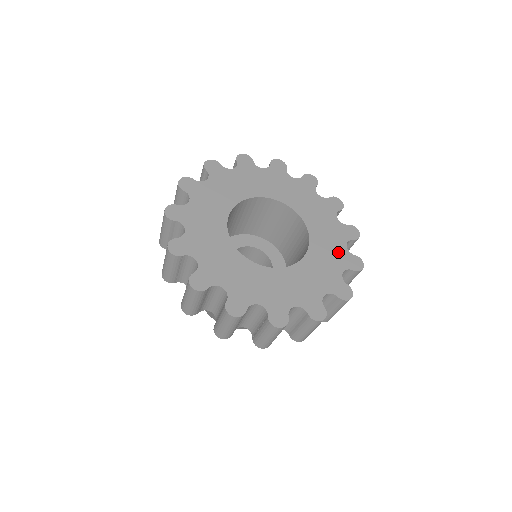
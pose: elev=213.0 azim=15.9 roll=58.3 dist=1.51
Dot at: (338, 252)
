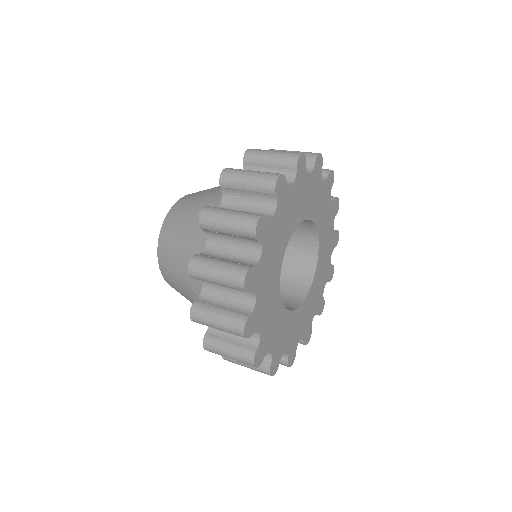
Dot at: (327, 267)
